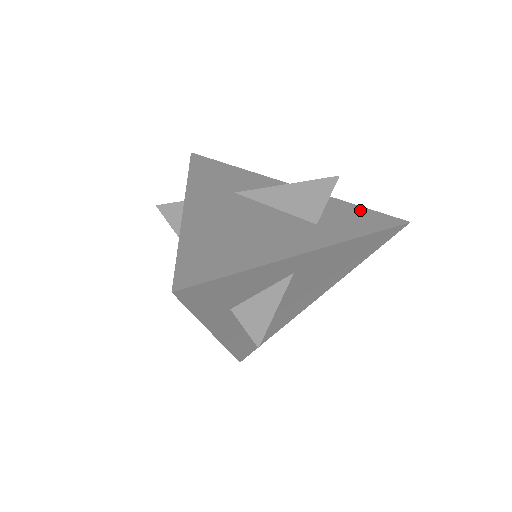
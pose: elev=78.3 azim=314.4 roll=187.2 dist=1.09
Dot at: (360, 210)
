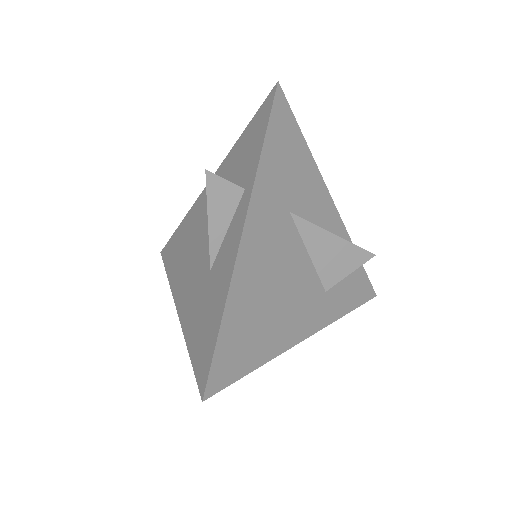
Dot at: (359, 270)
